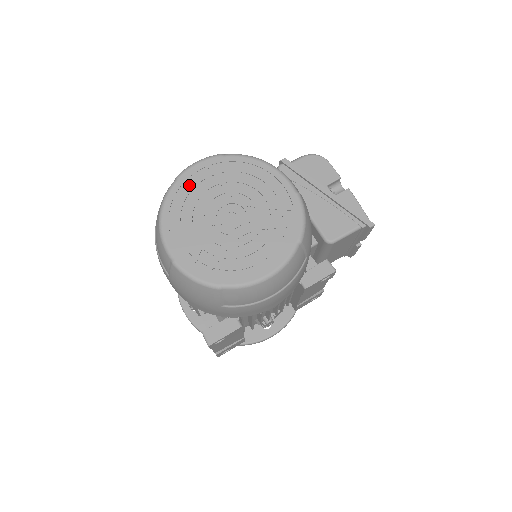
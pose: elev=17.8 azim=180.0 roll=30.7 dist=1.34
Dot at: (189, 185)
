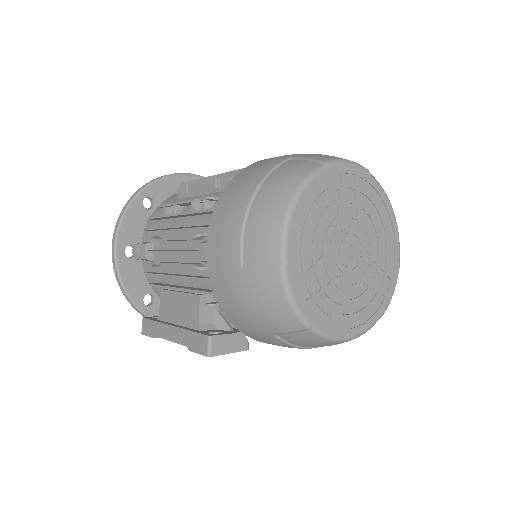
Dot at: (333, 183)
